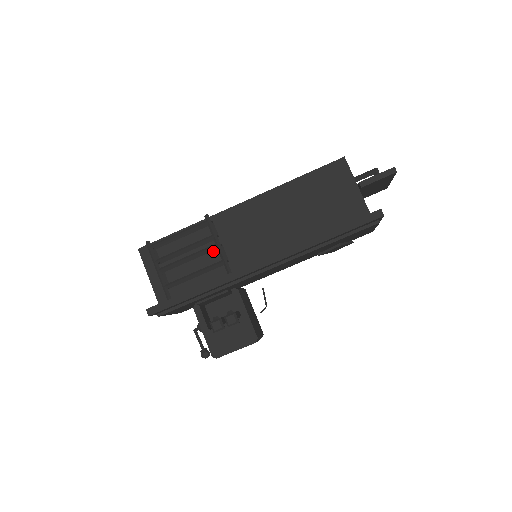
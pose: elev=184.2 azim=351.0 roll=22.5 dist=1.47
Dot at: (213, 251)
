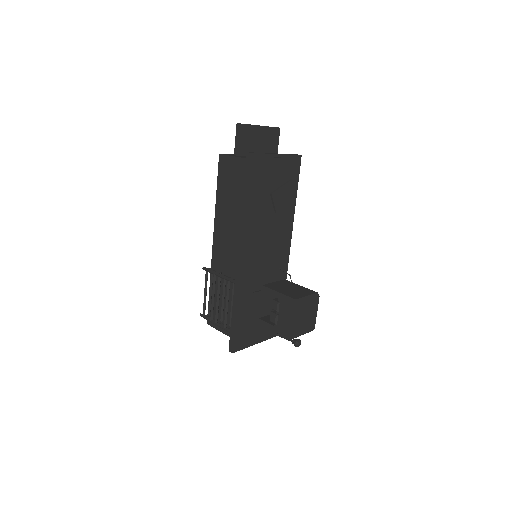
Dot at: (227, 281)
